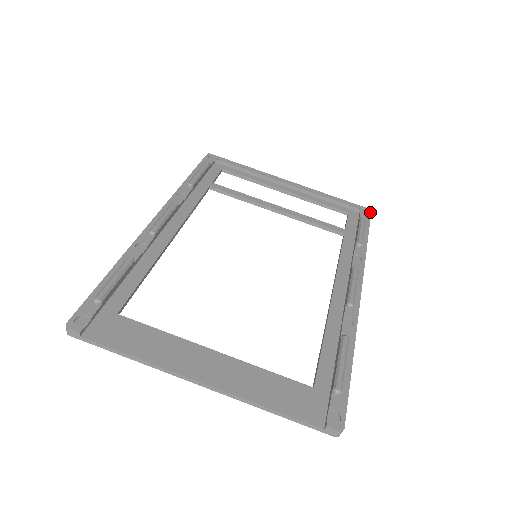
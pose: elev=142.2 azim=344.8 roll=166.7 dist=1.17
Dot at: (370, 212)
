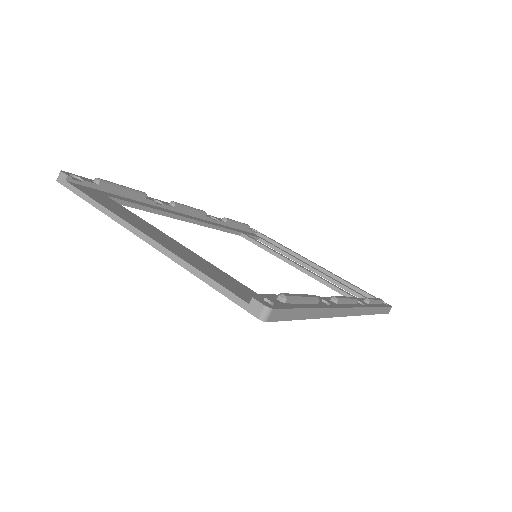
Dot at: (390, 306)
